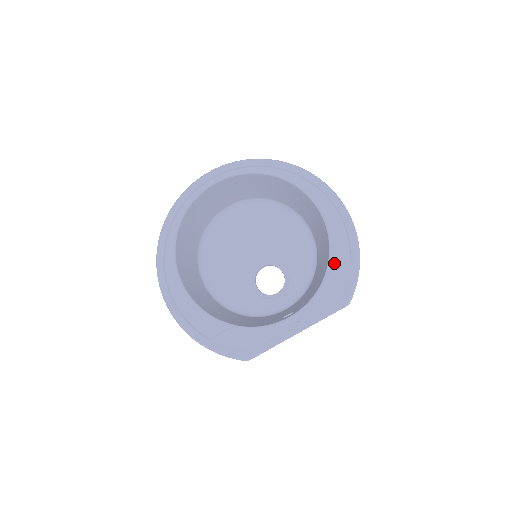
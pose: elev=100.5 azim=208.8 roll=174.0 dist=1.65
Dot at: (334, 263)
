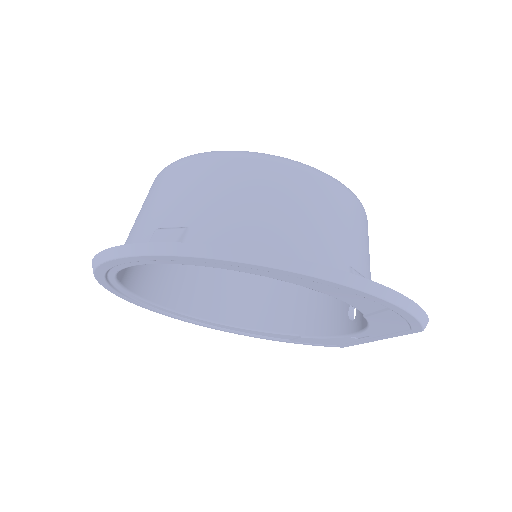
Dot at: (365, 310)
